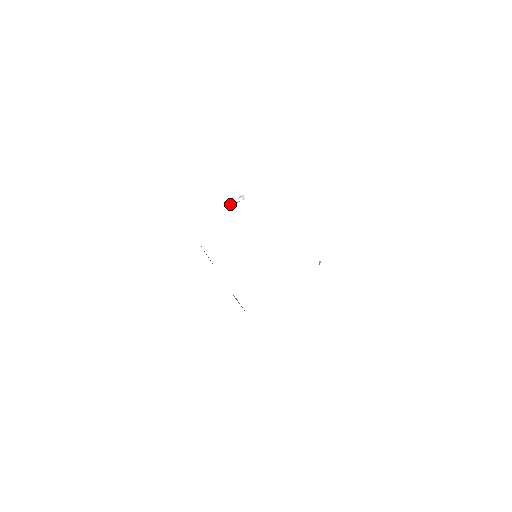
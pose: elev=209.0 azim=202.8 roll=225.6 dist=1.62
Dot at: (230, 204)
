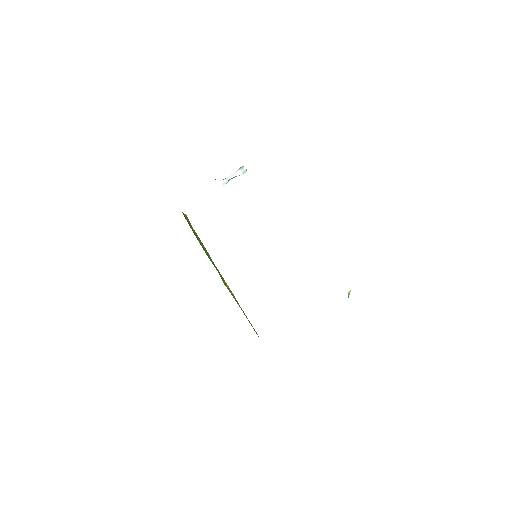
Dot at: (223, 181)
